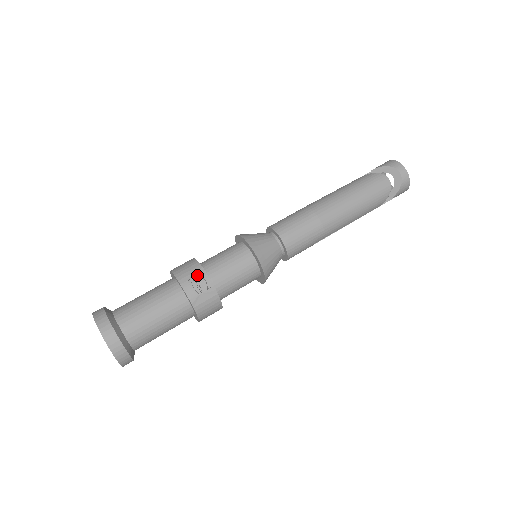
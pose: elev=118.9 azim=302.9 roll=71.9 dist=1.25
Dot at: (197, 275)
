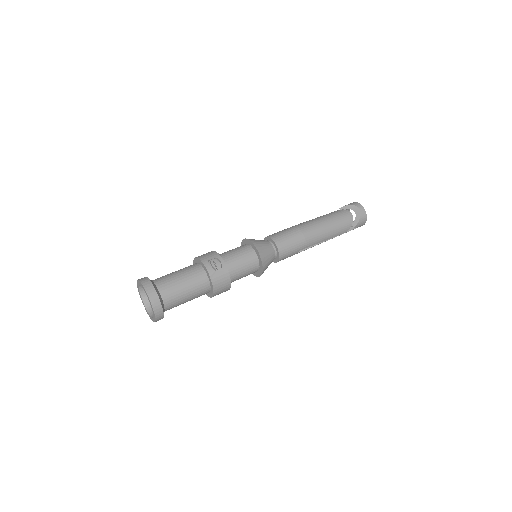
Dot at: (214, 259)
